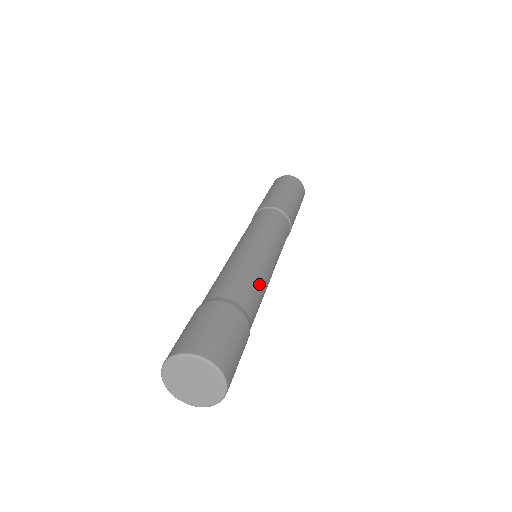
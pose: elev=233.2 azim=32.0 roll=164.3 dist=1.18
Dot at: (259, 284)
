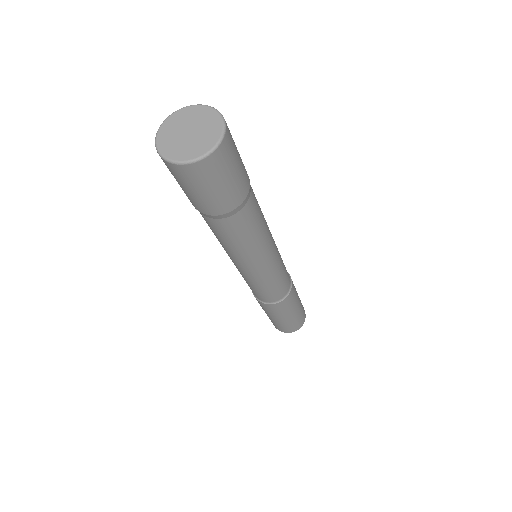
Dot at: (261, 227)
